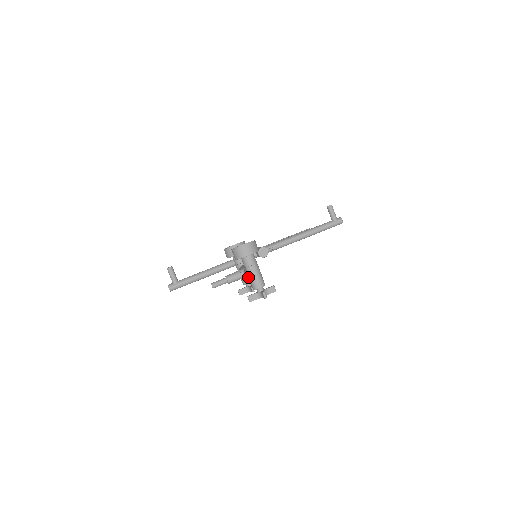
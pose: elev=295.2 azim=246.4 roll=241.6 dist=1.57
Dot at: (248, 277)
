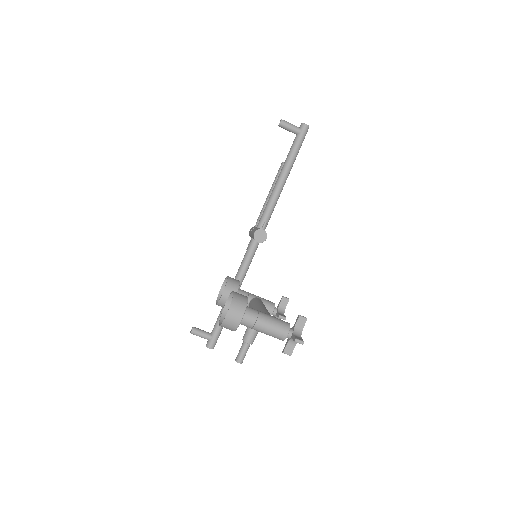
Dot at: (264, 333)
